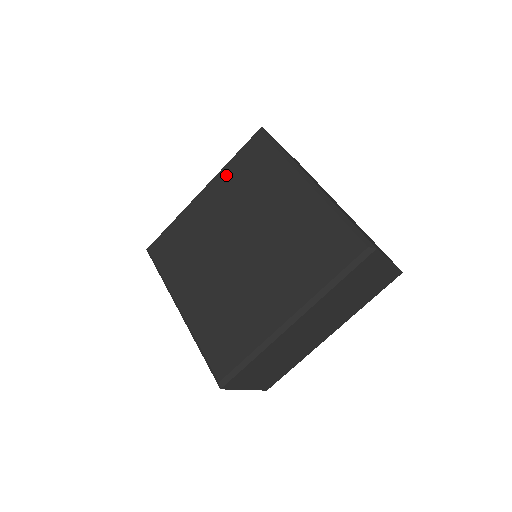
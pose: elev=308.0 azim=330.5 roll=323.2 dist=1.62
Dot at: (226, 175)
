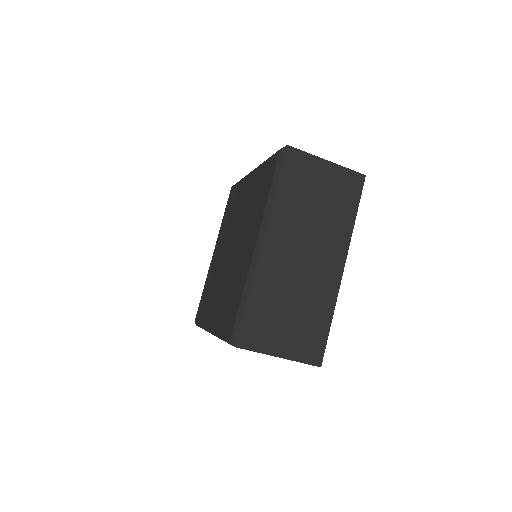
Dot at: (258, 173)
